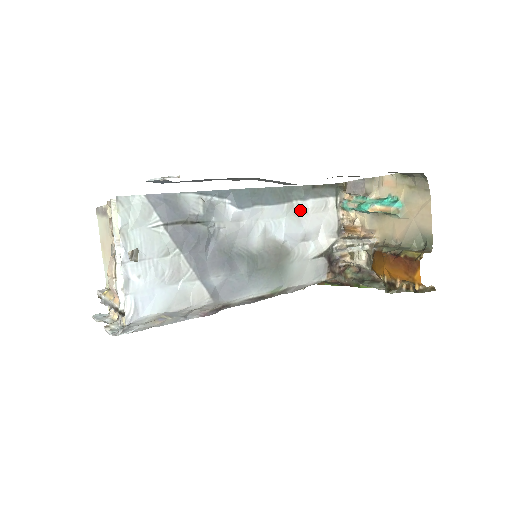
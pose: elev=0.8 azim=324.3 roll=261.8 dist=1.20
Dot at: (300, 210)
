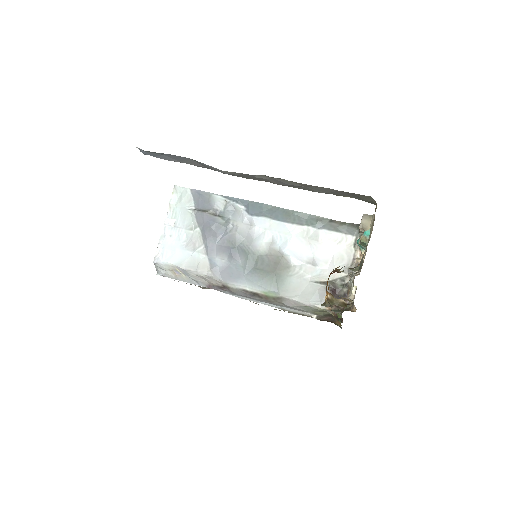
Dot at: (311, 235)
